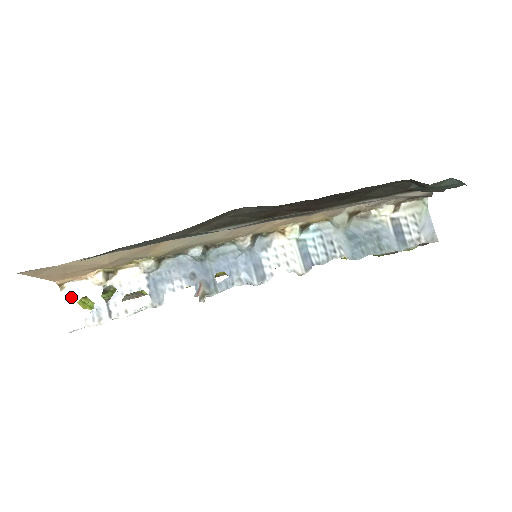
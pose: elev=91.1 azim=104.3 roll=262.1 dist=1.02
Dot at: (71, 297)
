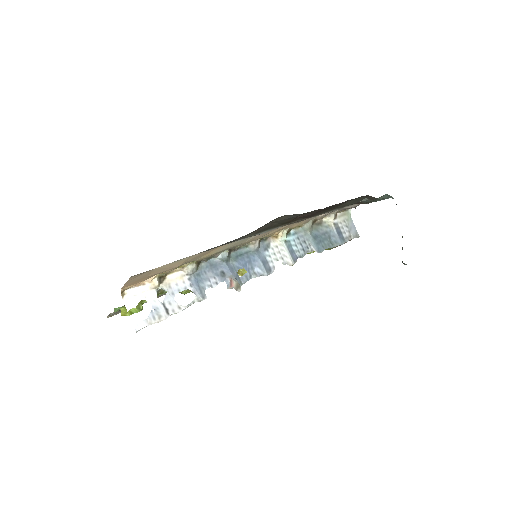
Dot at: (131, 302)
